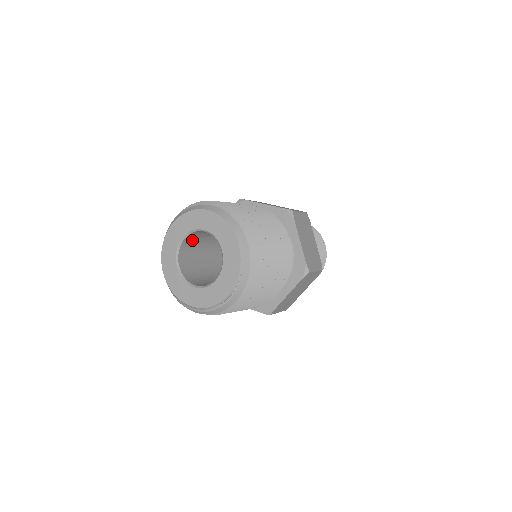
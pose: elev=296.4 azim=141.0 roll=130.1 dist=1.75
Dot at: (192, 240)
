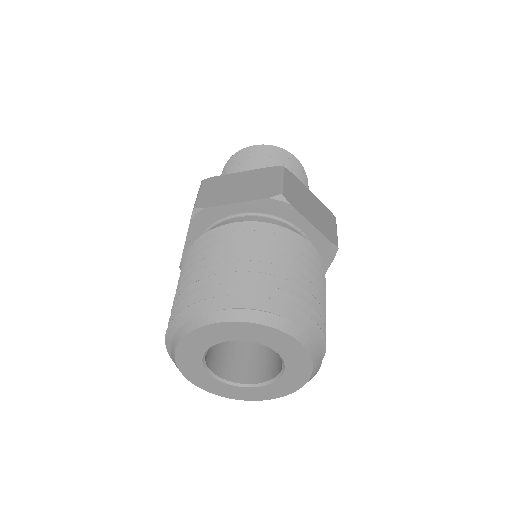
Dot at: occluded
